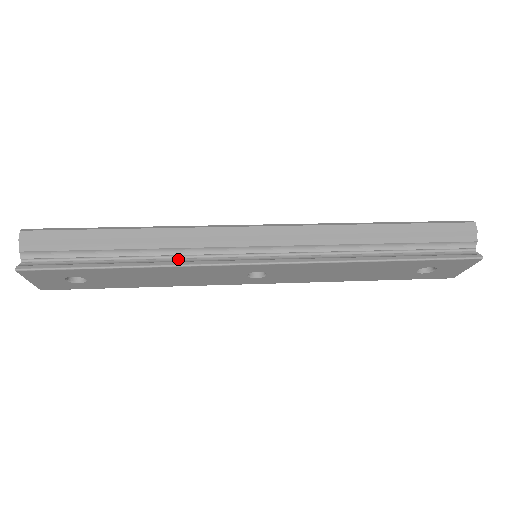
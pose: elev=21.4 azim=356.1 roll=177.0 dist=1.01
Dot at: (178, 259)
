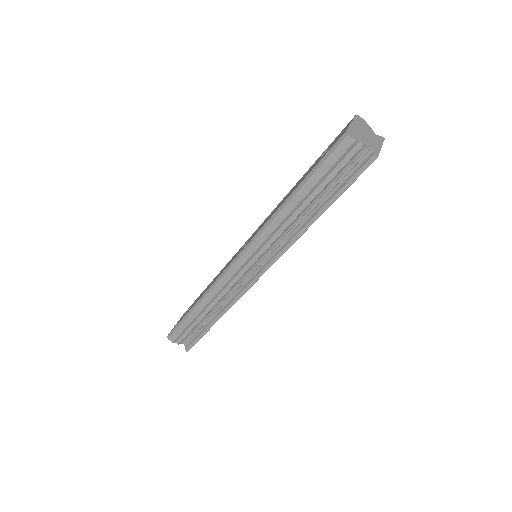
Dot at: (228, 300)
